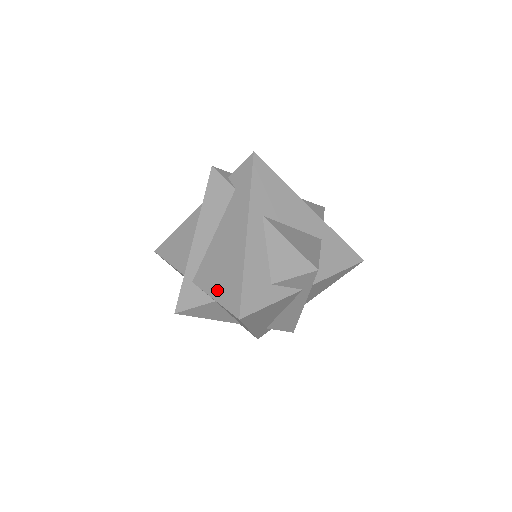
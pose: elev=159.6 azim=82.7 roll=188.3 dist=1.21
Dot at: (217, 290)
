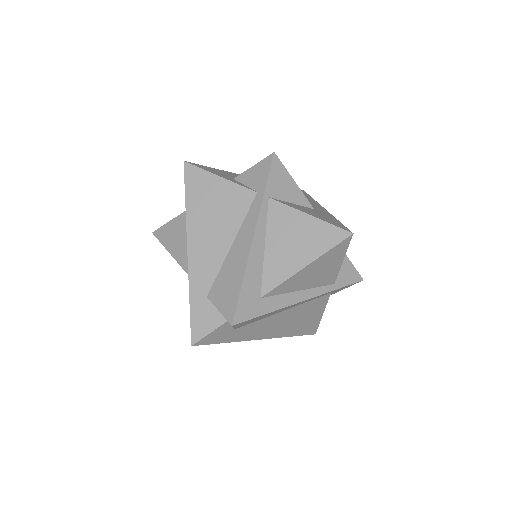
Dot at: occluded
